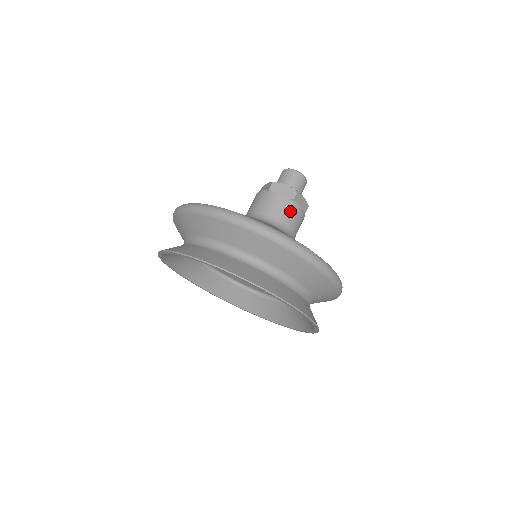
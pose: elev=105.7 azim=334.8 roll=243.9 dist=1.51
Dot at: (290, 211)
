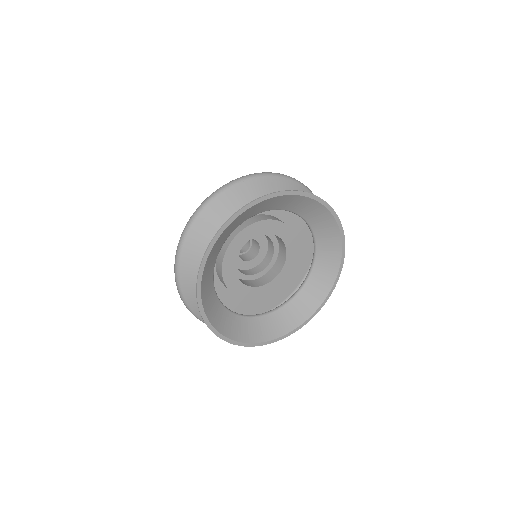
Dot at: occluded
